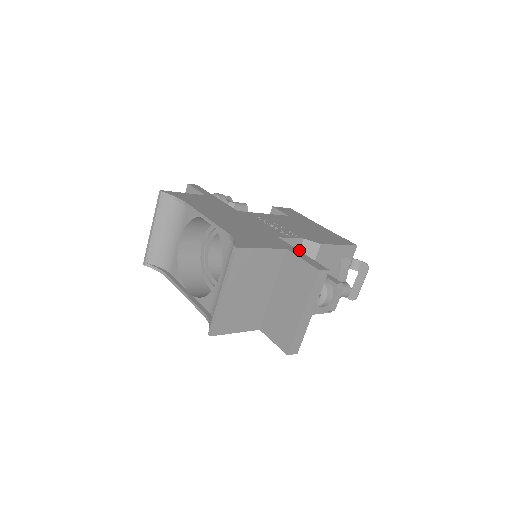
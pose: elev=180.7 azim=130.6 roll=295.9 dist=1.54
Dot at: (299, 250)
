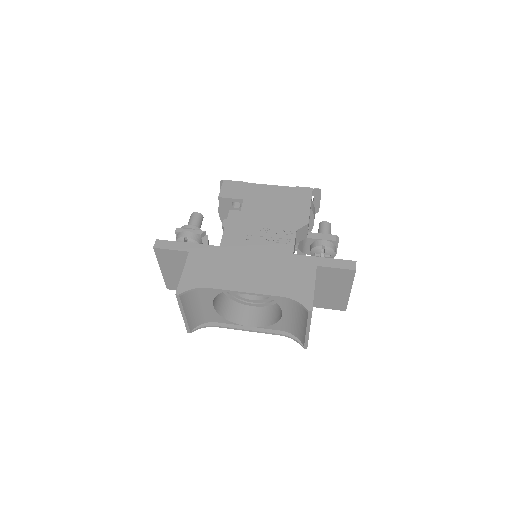
Dot at: (296, 238)
